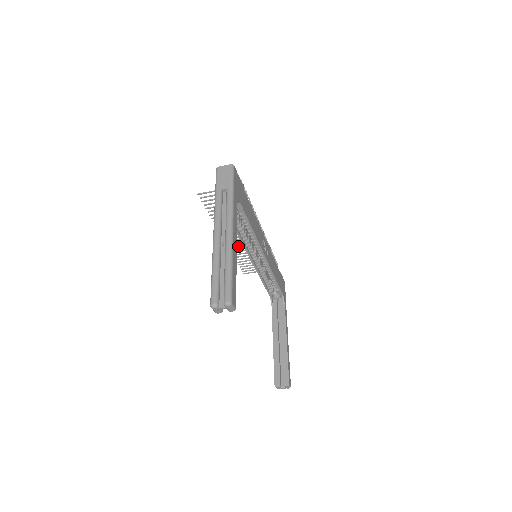
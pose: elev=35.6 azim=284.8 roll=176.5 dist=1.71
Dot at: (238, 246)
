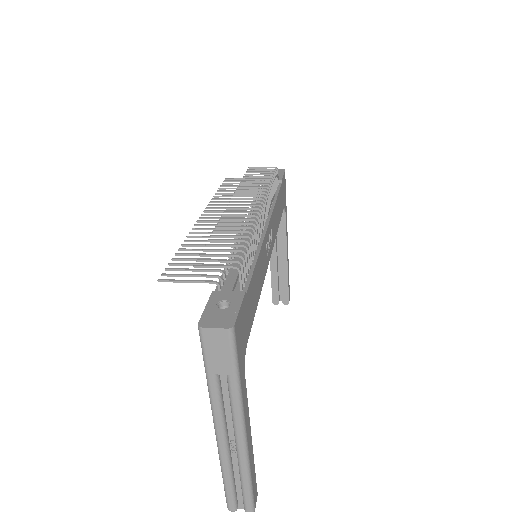
Dot at: (222, 208)
